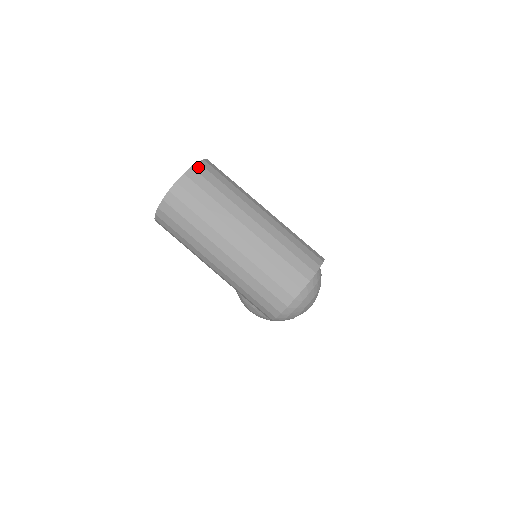
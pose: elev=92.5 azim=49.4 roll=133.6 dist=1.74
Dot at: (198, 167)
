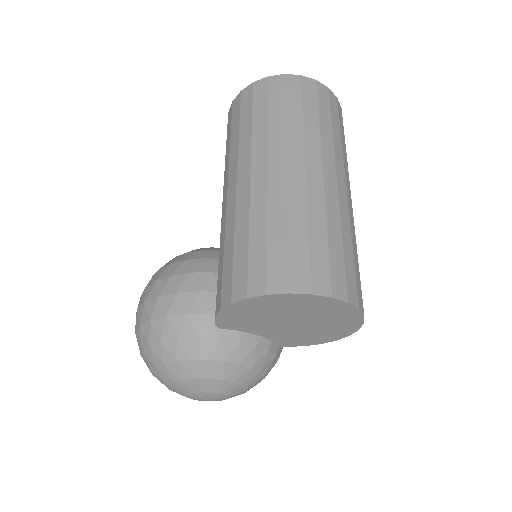
Dot at: occluded
